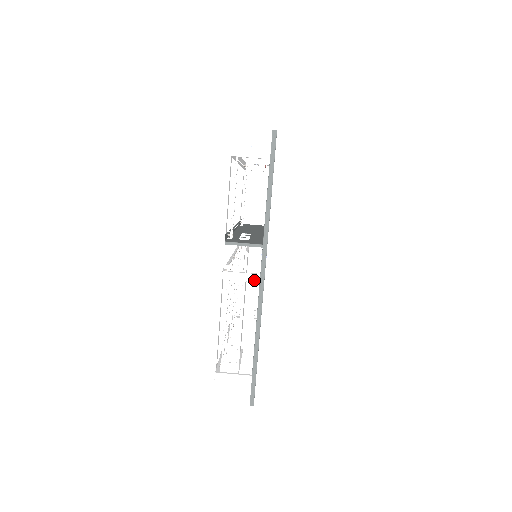
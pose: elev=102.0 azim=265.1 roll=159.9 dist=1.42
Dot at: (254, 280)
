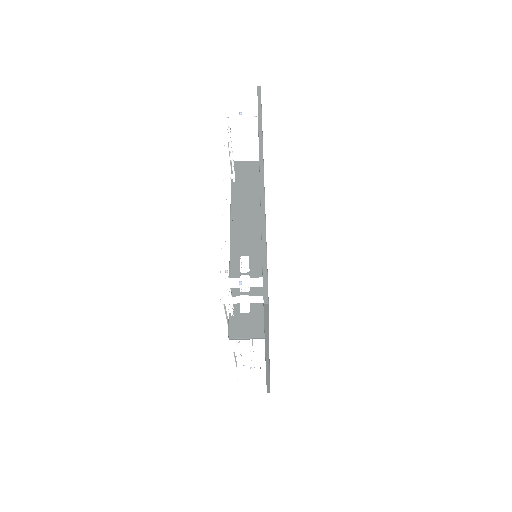
Dot at: (260, 350)
